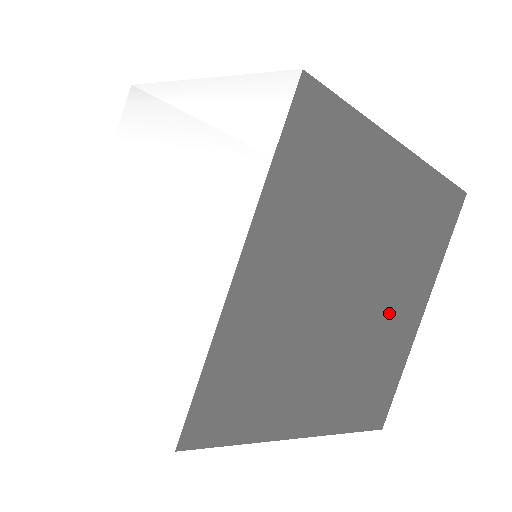
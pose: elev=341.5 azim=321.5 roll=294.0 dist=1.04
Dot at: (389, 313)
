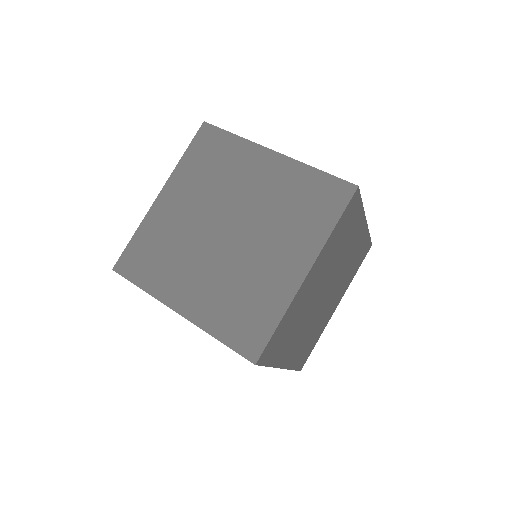
Dot at: (347, 258)
